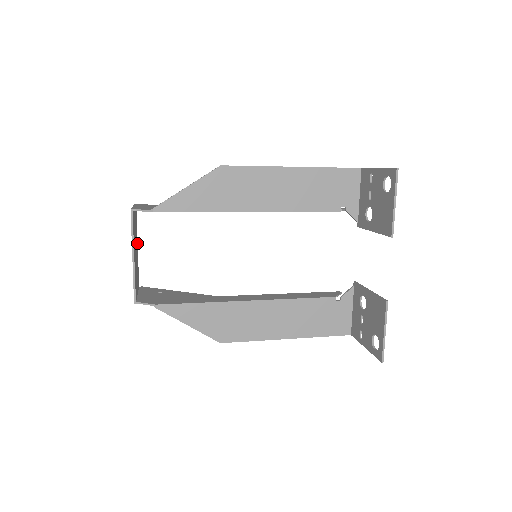
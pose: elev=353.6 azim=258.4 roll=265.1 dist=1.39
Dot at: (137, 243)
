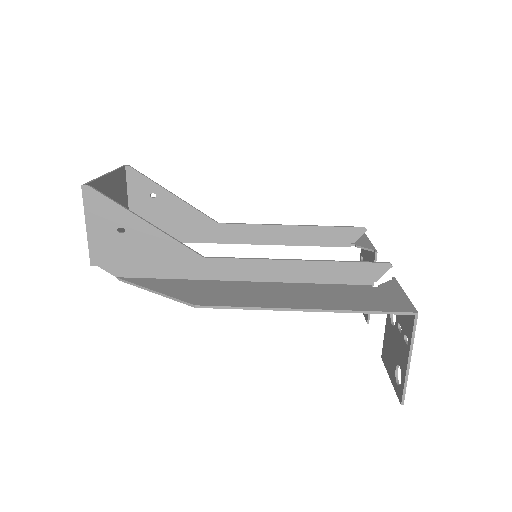
Dot at: (105, 179)
